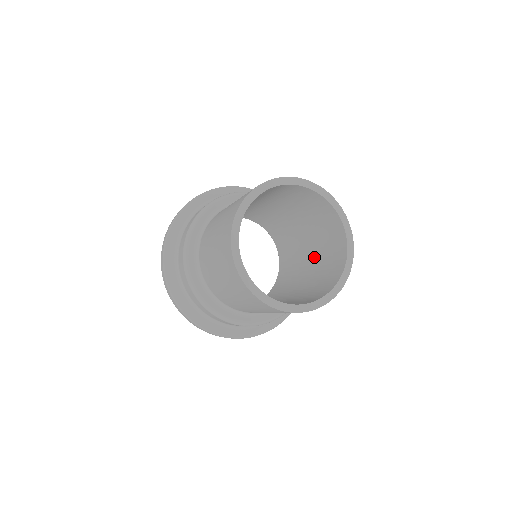
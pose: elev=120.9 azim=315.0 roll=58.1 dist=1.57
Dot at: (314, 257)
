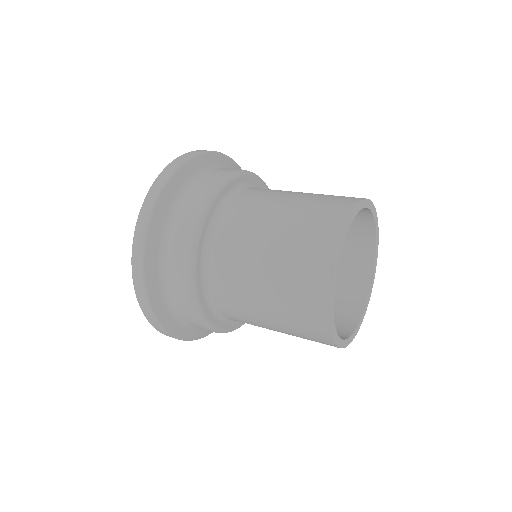
Dot at: occluded
